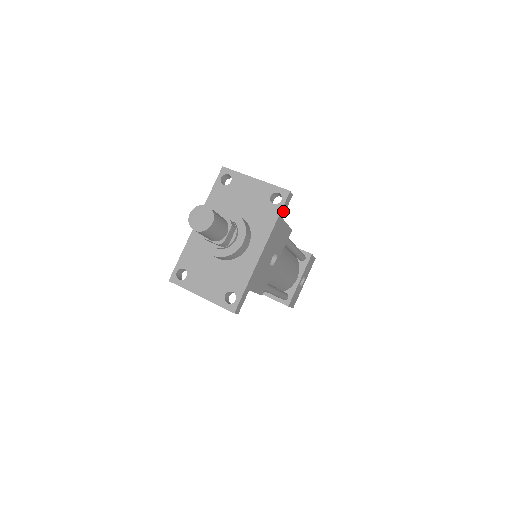
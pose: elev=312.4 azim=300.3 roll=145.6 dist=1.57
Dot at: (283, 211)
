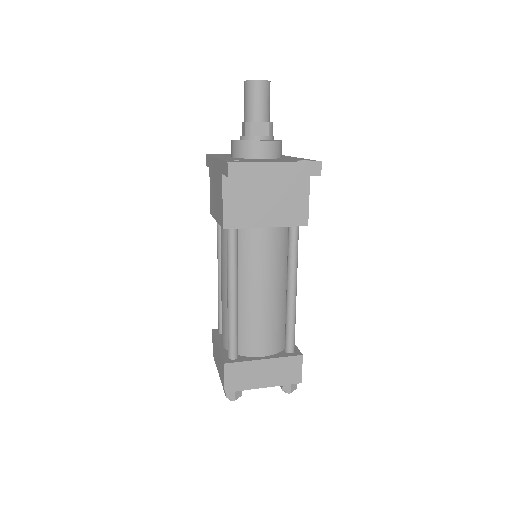
Dot at: occluded
